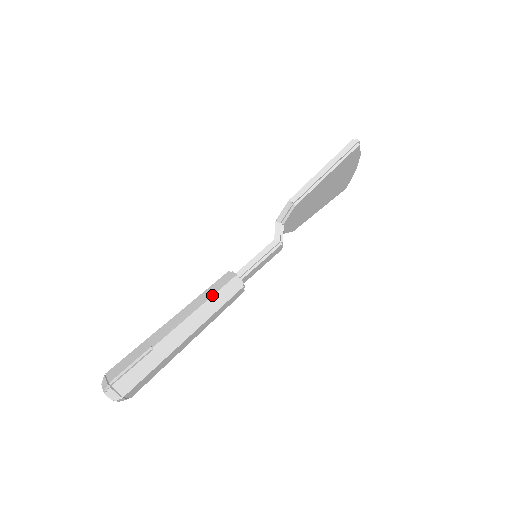
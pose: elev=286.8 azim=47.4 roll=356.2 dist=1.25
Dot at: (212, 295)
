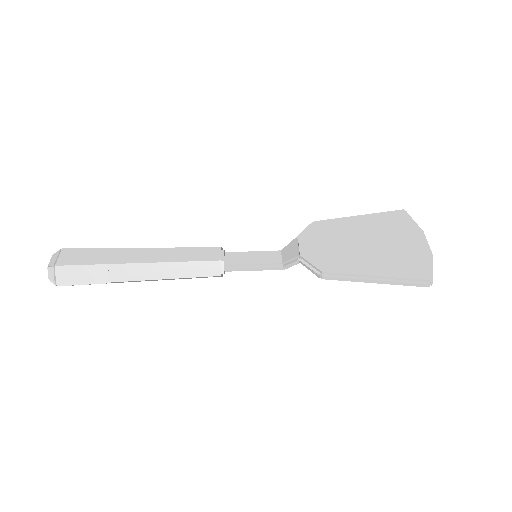
Dot at: (189, 277)
